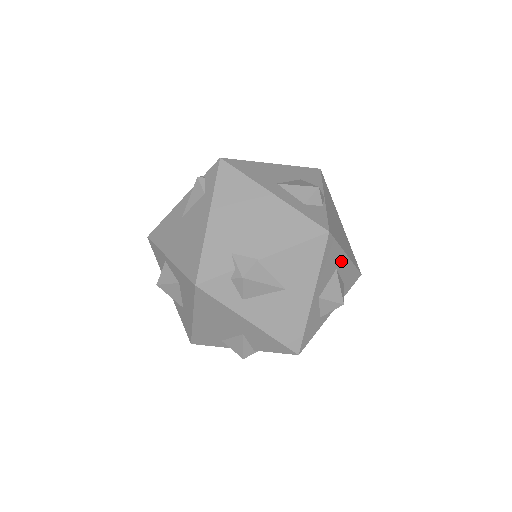
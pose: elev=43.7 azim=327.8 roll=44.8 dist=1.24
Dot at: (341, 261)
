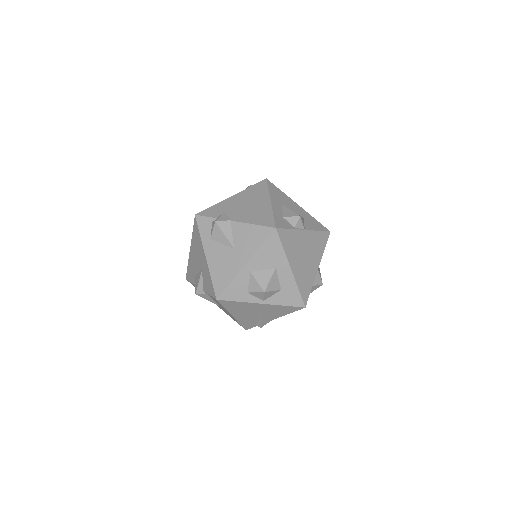
Dot at: (283, 267)
